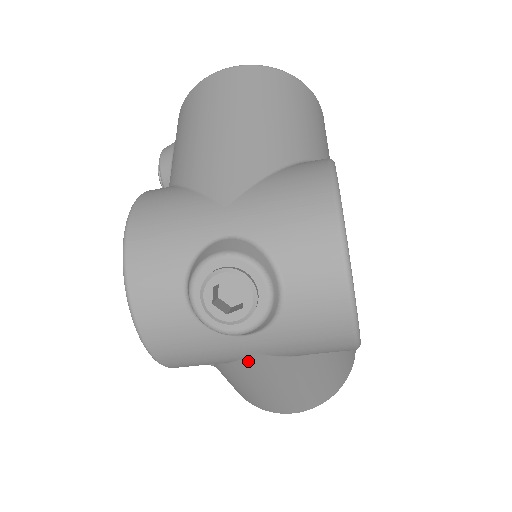
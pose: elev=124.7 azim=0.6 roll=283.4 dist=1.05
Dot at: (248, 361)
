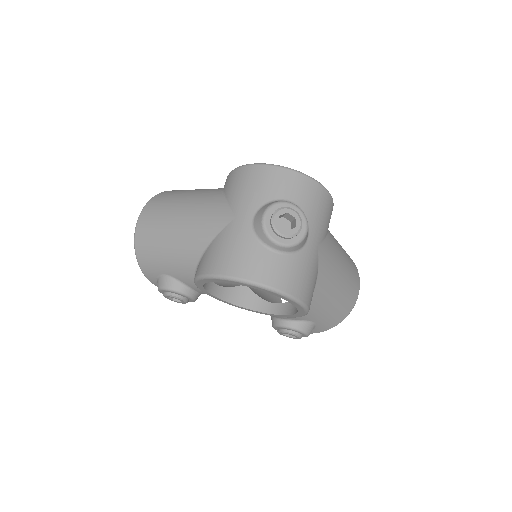
Dot at: (321, 258)
